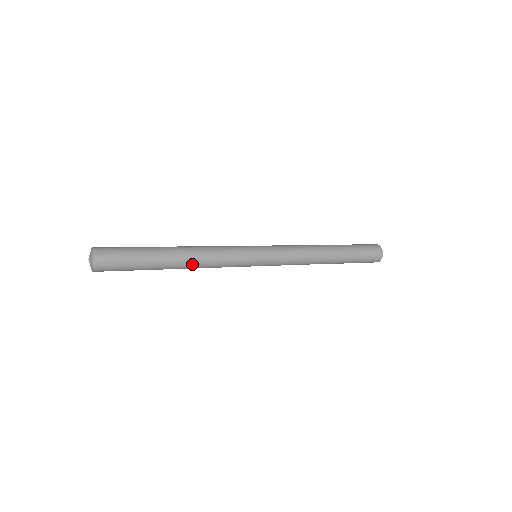
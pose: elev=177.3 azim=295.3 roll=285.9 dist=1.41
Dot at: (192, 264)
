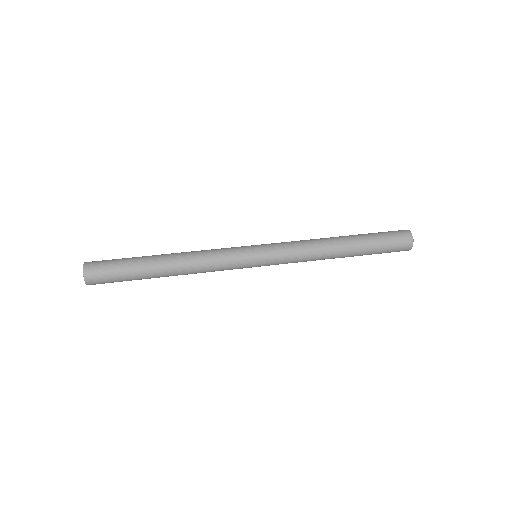
Dot at: (184, 274)
